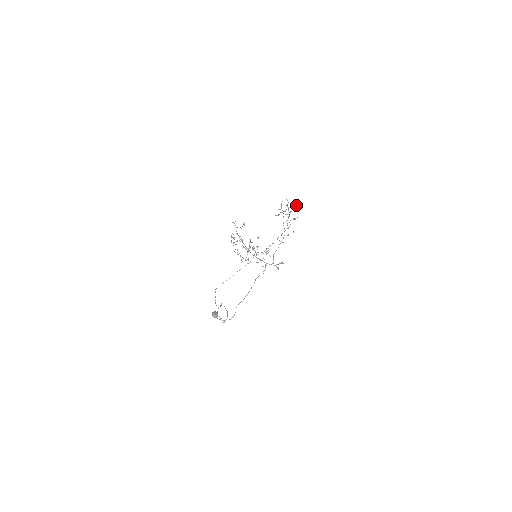
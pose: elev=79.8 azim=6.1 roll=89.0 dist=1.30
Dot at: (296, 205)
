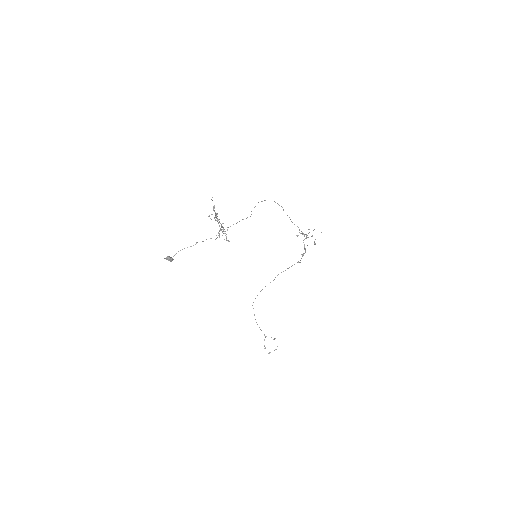
Dot at: occluded
